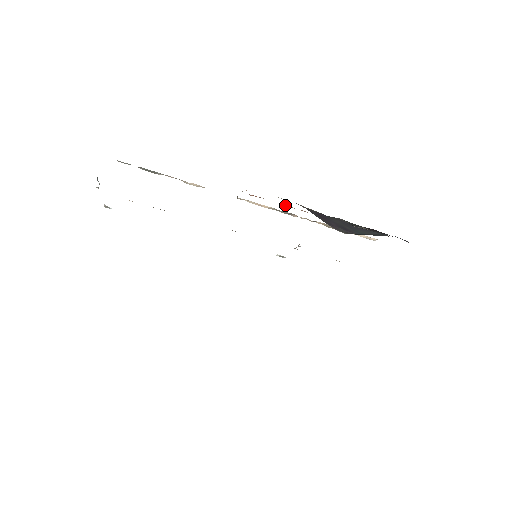
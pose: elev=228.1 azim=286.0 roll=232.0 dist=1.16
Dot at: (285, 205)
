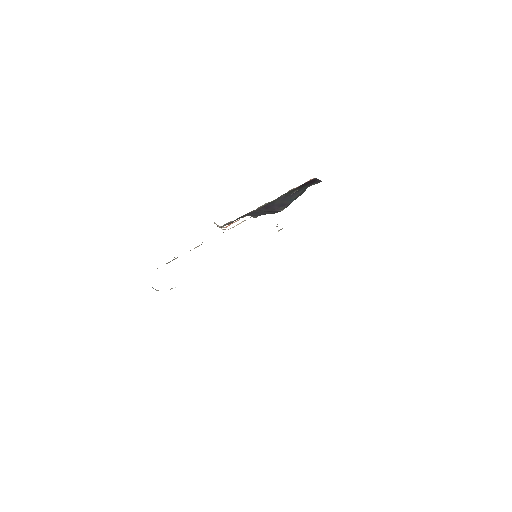
Dot at: occluded
